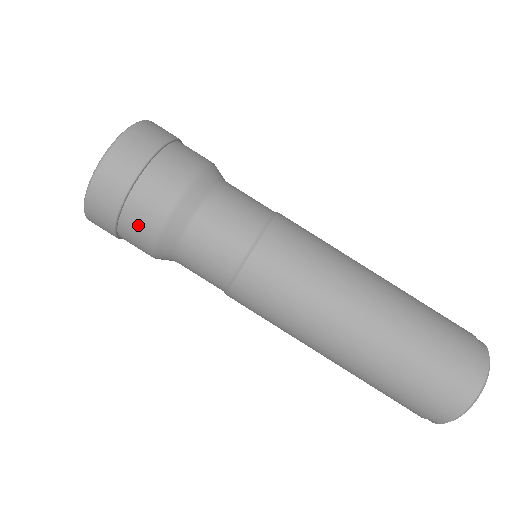
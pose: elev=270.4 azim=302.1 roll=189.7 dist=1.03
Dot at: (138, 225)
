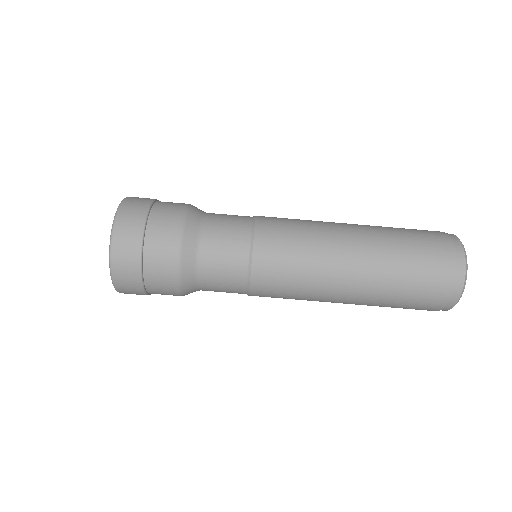
Dot at: (160, 281)
